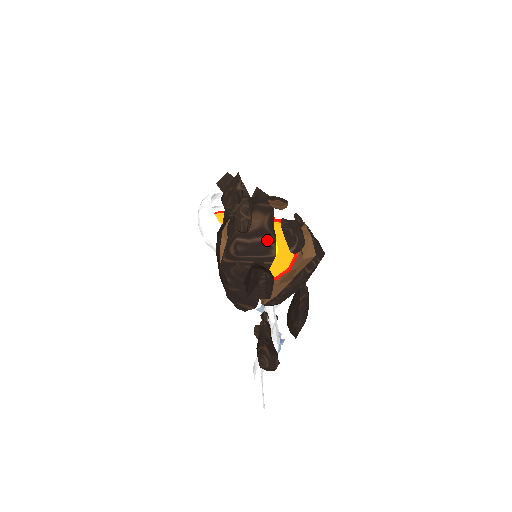
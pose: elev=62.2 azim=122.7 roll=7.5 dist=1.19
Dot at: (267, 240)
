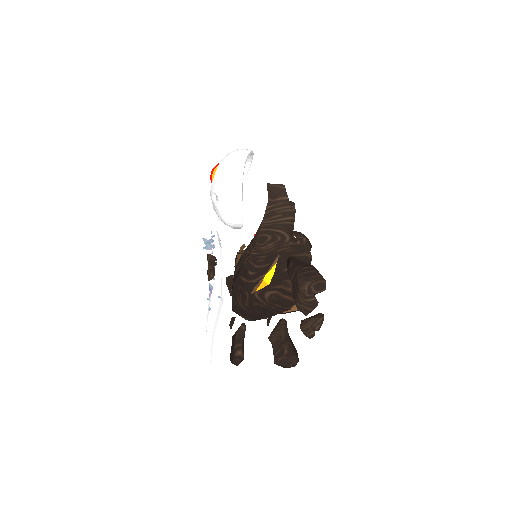
Dot at: occluded
